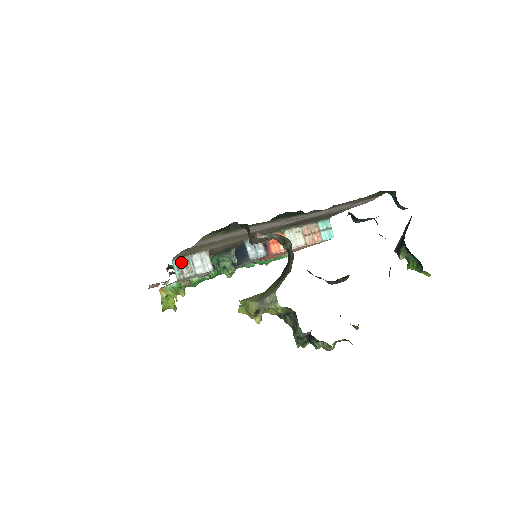
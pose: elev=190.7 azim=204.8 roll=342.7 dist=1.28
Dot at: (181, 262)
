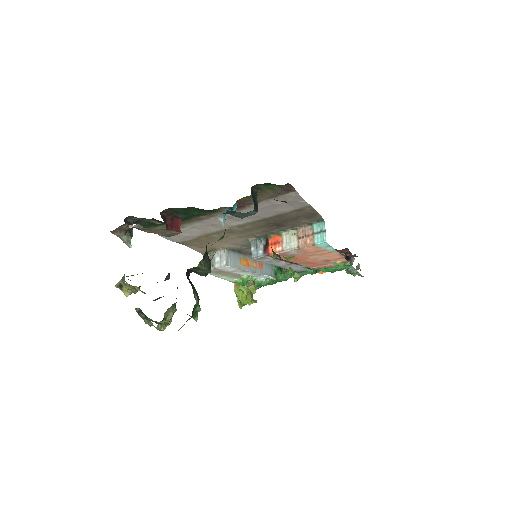
Dot at: occluded
